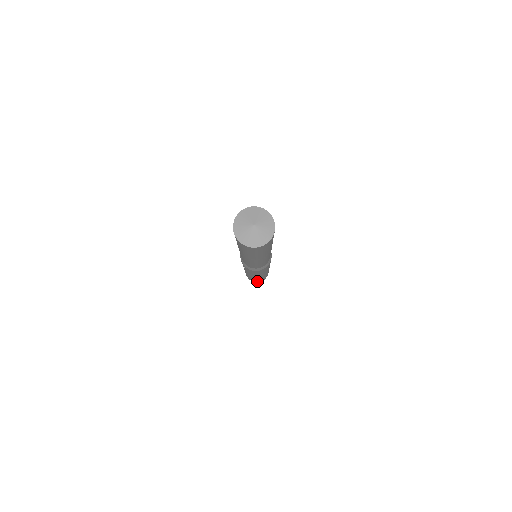
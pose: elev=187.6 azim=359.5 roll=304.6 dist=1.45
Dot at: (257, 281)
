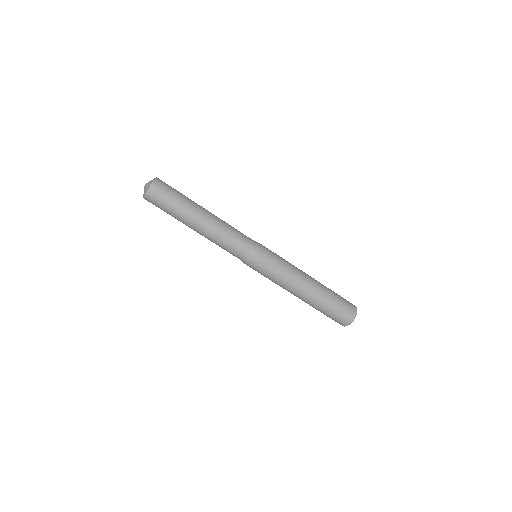
Dot at: (347, 311)
